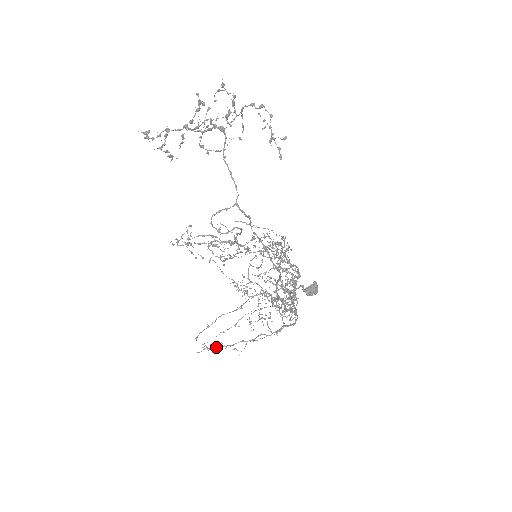
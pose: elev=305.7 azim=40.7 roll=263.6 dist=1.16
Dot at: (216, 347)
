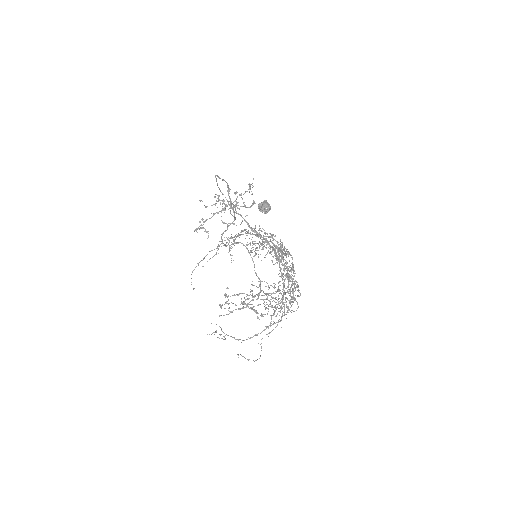
Dot at: (227, 335)
